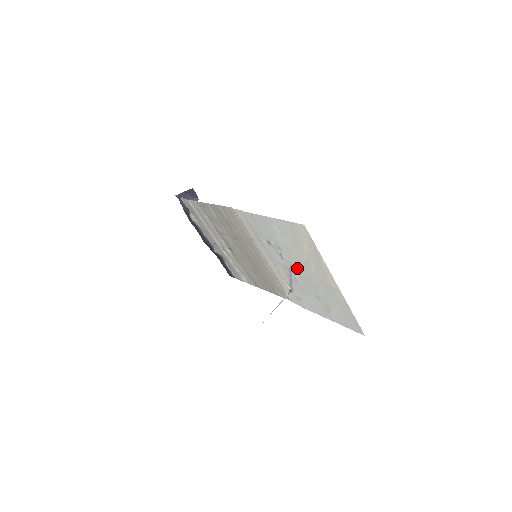
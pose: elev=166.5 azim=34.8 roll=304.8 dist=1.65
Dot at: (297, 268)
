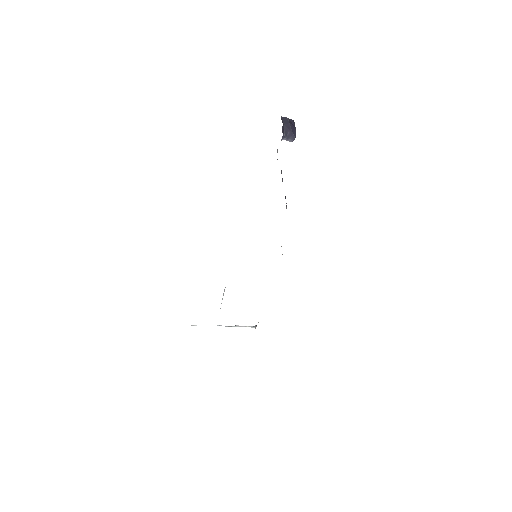
Dot at: occluded
